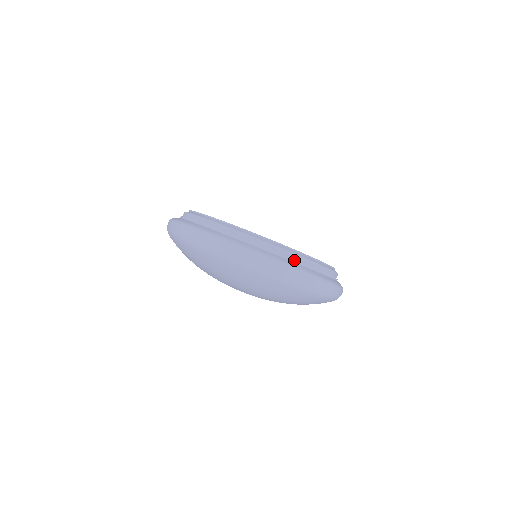
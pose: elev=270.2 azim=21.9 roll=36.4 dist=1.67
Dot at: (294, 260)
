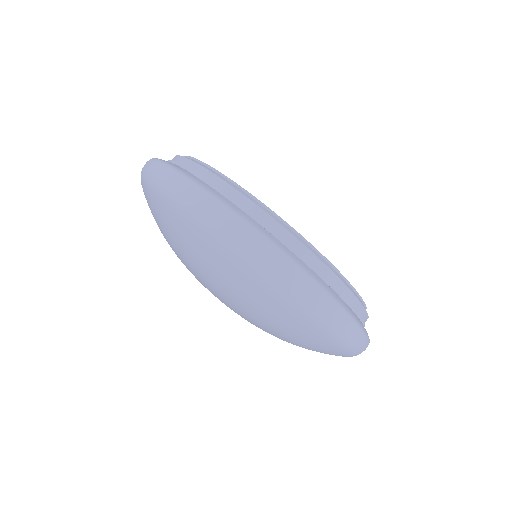
Dot at: (349, 302)
